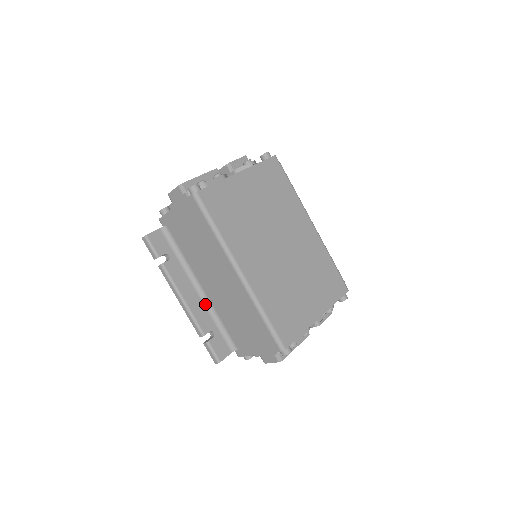
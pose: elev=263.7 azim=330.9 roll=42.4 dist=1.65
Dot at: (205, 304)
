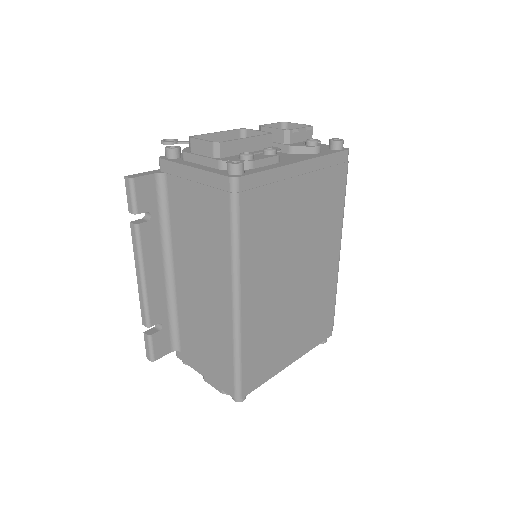
Dot at: (168, 289)
